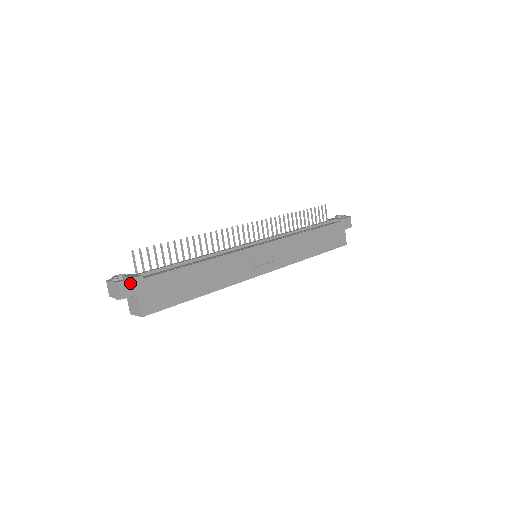
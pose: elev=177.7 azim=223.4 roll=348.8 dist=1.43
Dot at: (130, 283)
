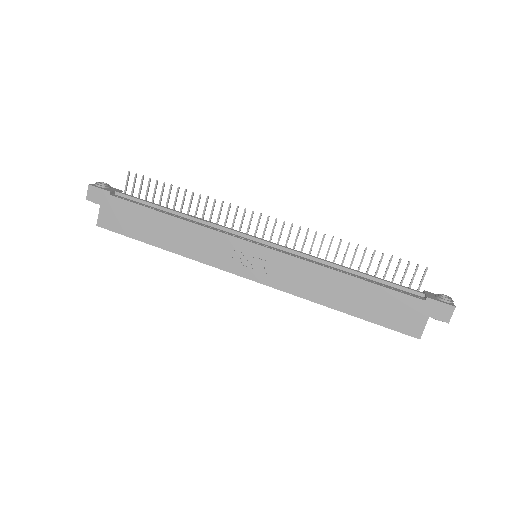
Dot at: (98, 192)
